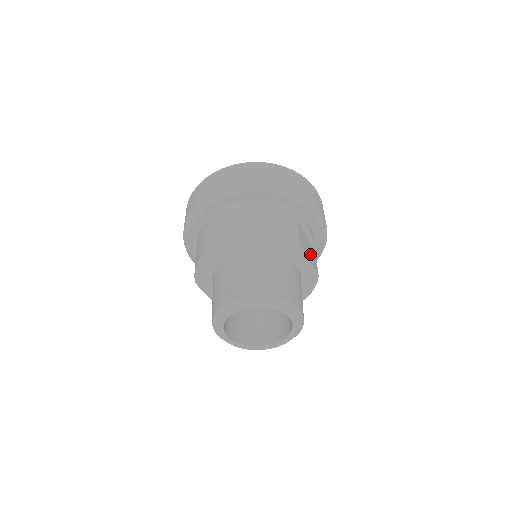
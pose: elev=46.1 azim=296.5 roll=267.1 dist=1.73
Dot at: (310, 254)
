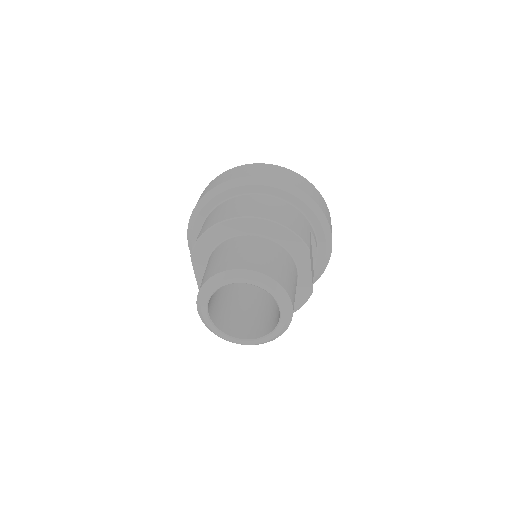
Dot at: occluded
